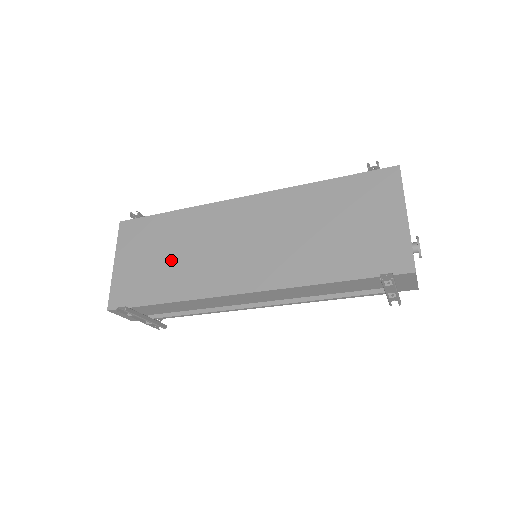
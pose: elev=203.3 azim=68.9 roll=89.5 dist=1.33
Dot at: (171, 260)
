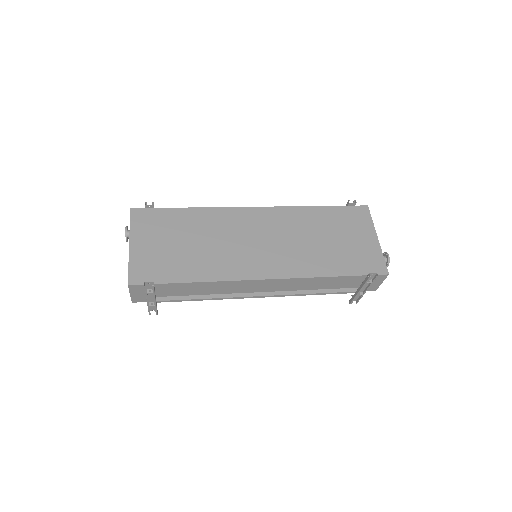
Dot at: (193, 247)
